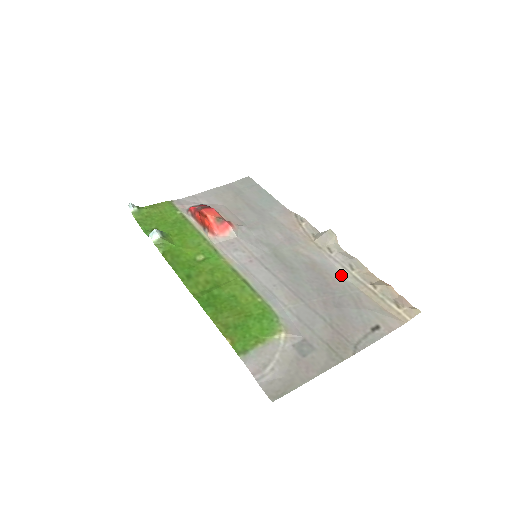
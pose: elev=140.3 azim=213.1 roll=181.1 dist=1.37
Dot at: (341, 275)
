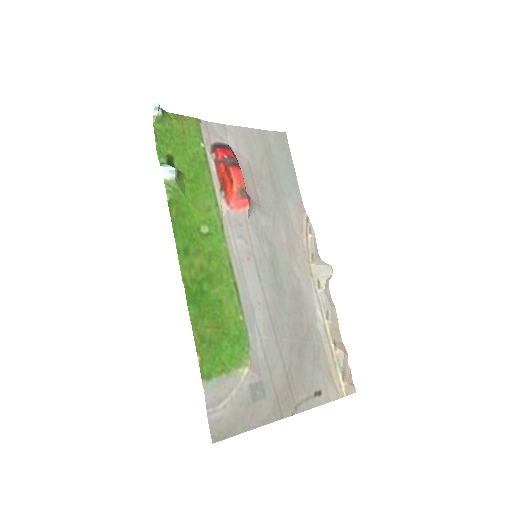
Dot at: (316, 318)
